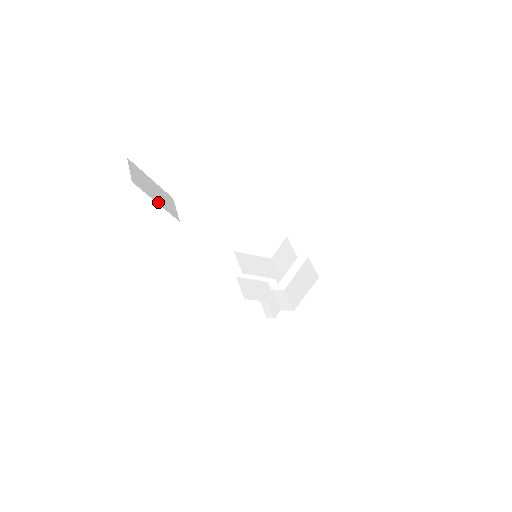
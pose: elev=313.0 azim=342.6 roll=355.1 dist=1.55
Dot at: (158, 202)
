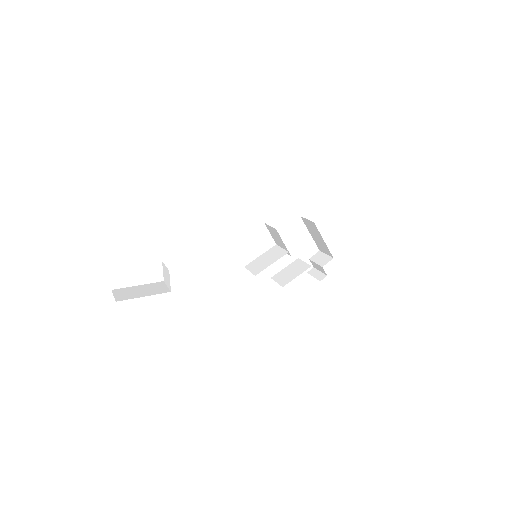
Dot at: (145, 295)
